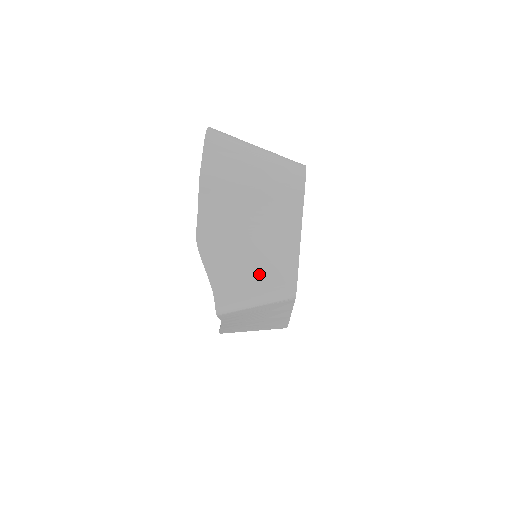
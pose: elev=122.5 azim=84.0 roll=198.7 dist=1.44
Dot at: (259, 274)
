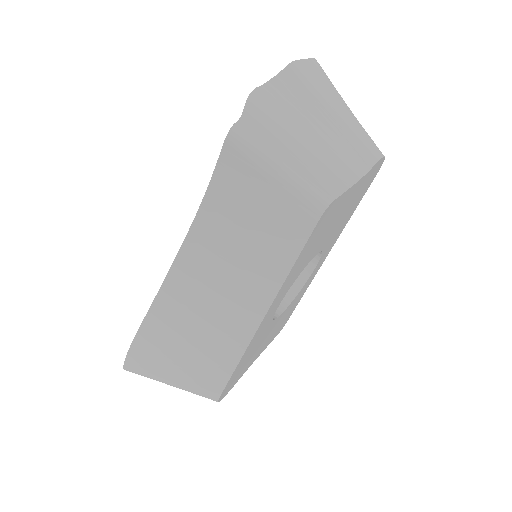
Dot at: (297, 158)
